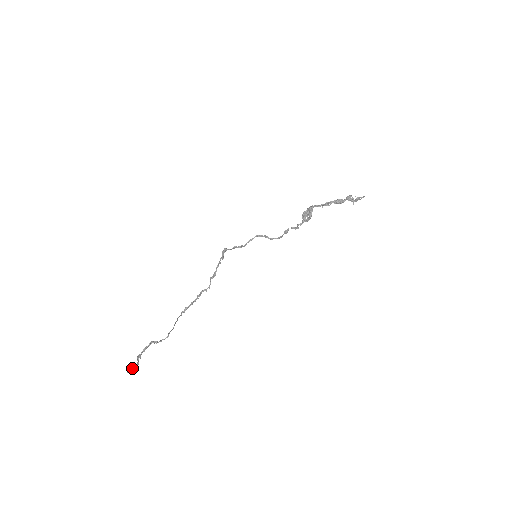
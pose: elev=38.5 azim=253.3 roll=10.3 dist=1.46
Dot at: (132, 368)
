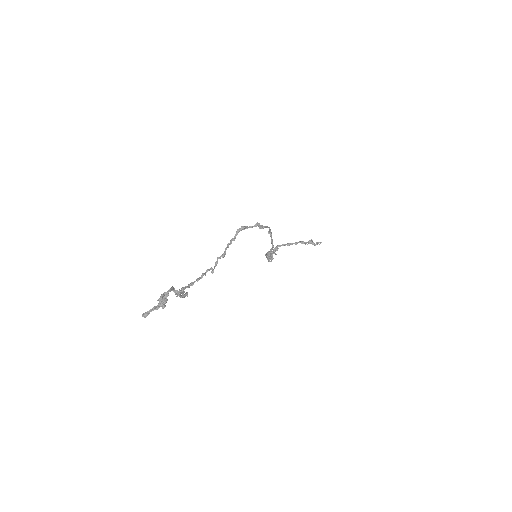
Dot at: (165, 300)
